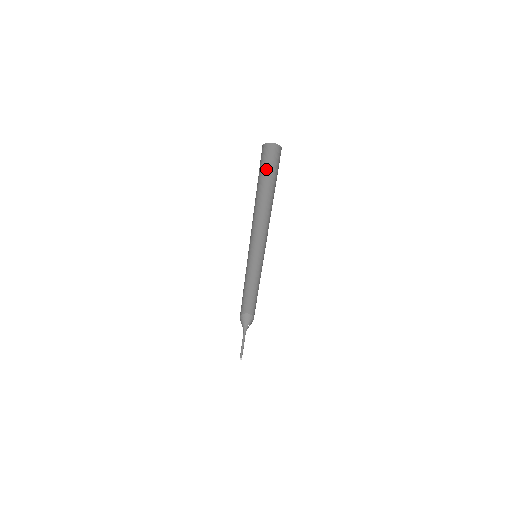
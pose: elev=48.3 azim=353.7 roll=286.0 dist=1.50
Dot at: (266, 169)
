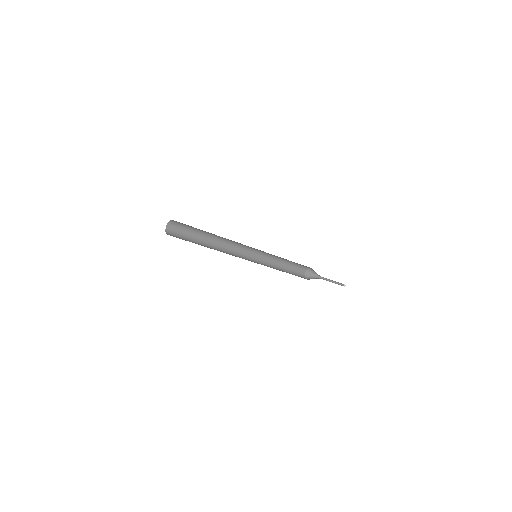
Dot at: (189, 228)
